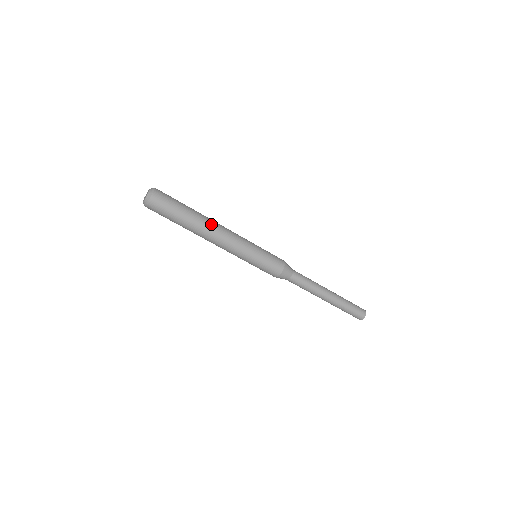
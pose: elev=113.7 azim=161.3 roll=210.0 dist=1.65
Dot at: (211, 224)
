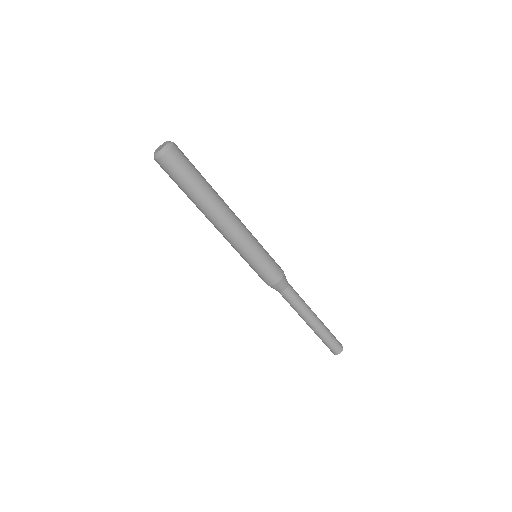
Dot at: (221, 207)
